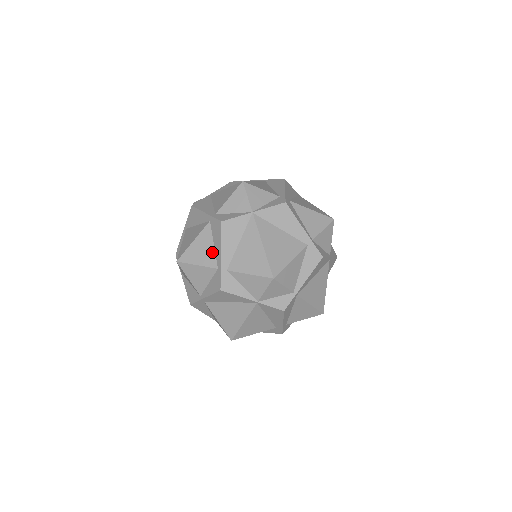
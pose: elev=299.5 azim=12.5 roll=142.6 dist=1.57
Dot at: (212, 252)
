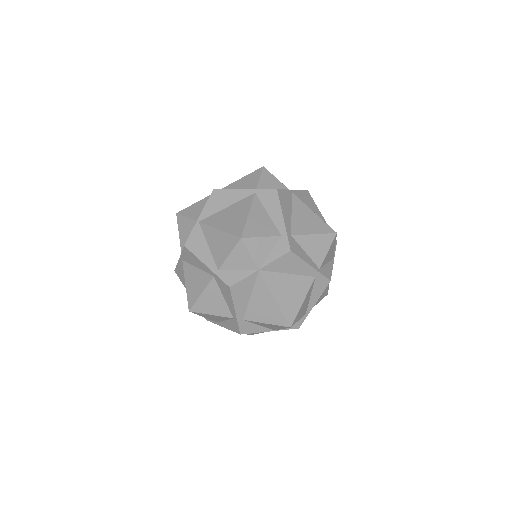
Dot at: (224, 304)
